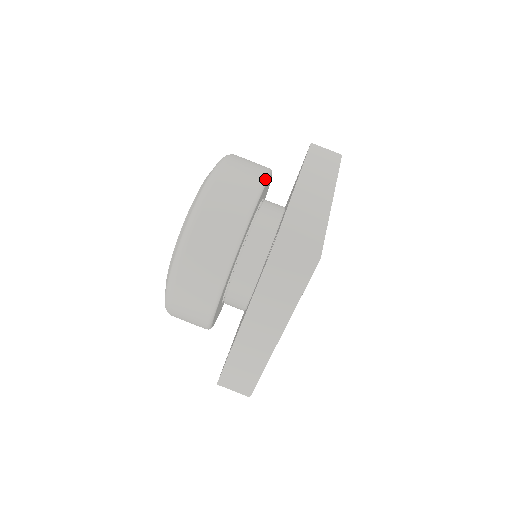
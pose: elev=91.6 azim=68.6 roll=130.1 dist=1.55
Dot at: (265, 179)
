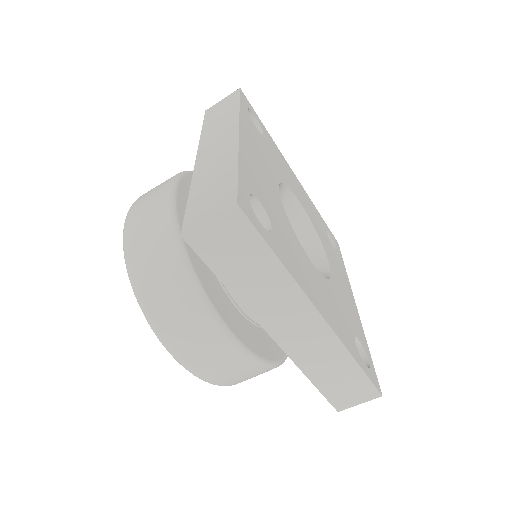
Dot at: (172, 186)
